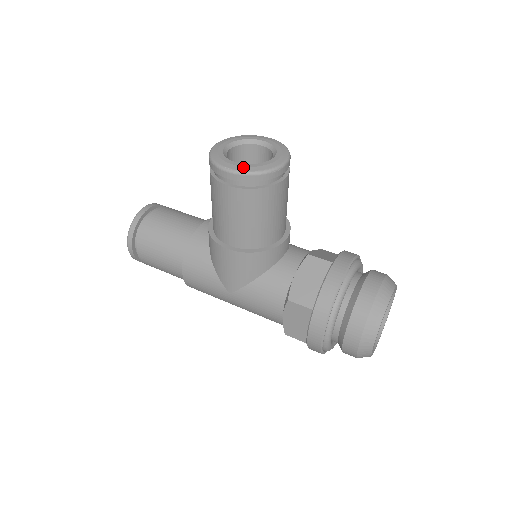
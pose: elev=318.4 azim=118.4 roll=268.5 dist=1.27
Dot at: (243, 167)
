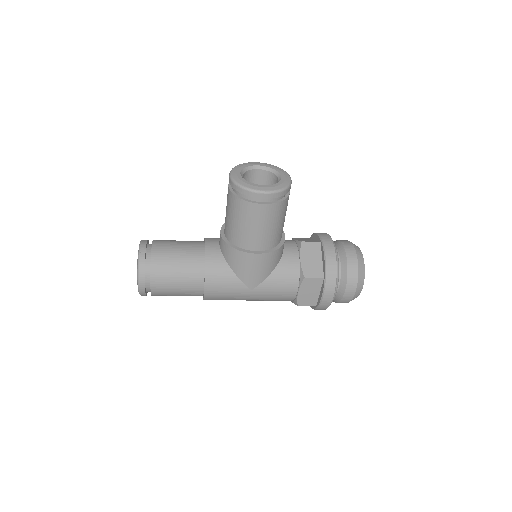
Dot at: (272, 187)
